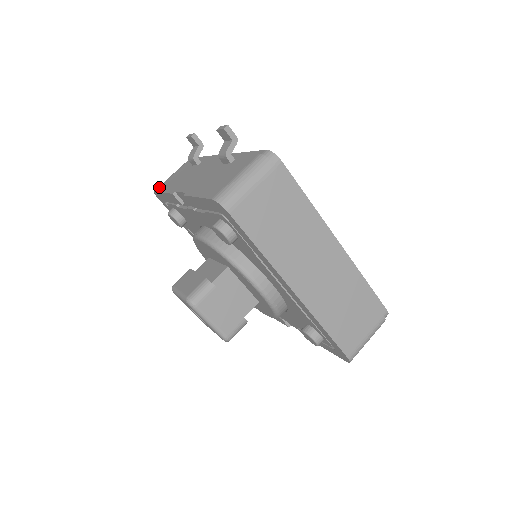
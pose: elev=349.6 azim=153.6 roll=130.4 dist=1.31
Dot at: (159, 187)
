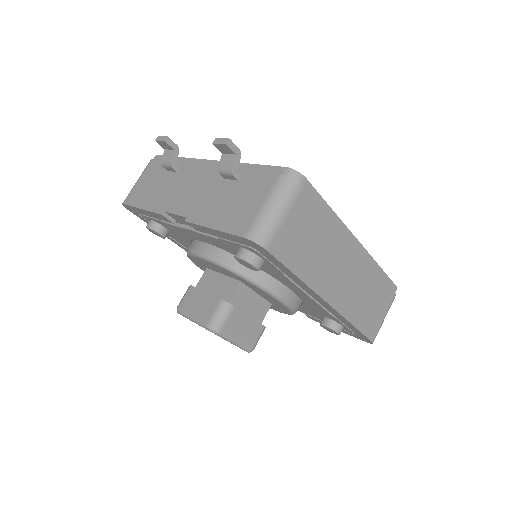
Dot at: (129, 198)
